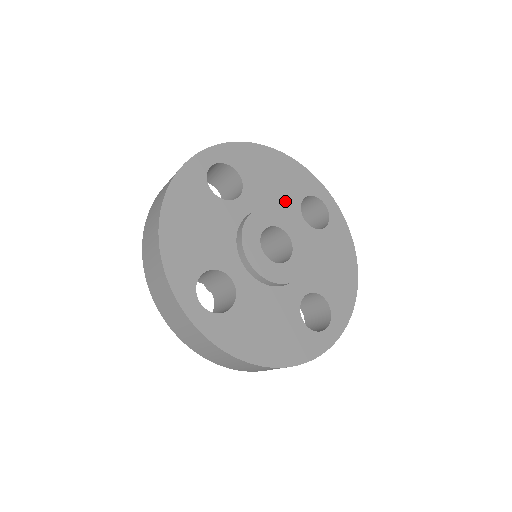
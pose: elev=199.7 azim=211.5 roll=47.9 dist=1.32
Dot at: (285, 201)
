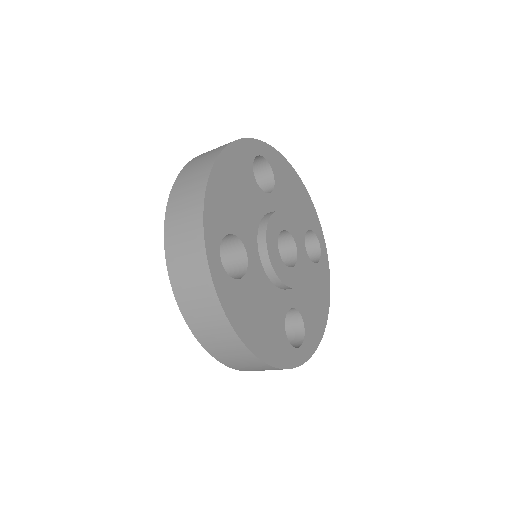
Dot at: (297, 222)
